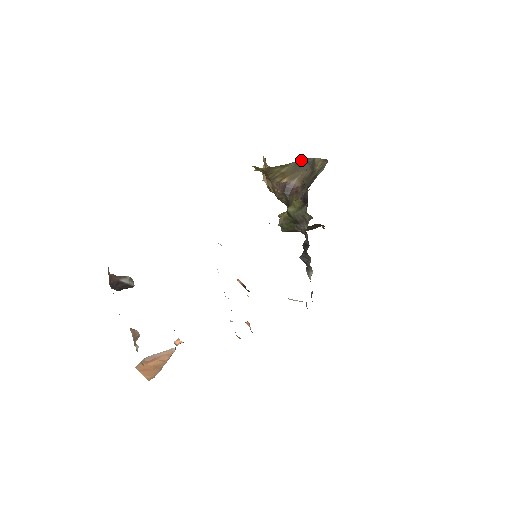
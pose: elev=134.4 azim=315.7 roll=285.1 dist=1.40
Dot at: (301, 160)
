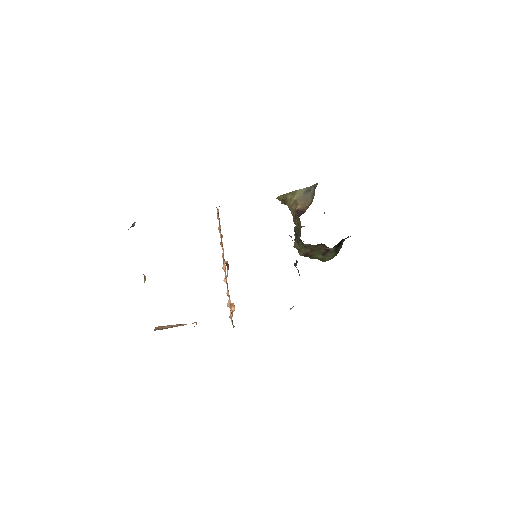
Dot at: (307, 189)
